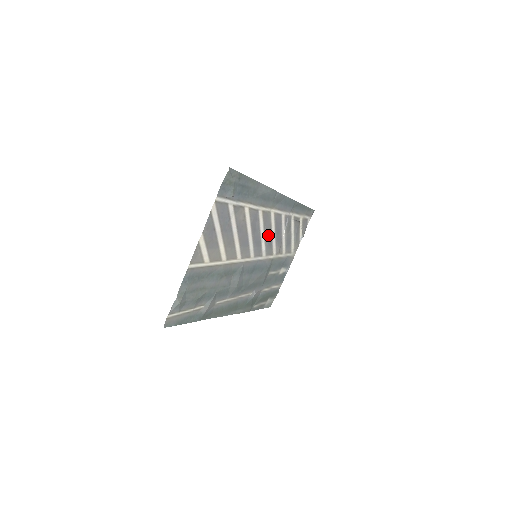
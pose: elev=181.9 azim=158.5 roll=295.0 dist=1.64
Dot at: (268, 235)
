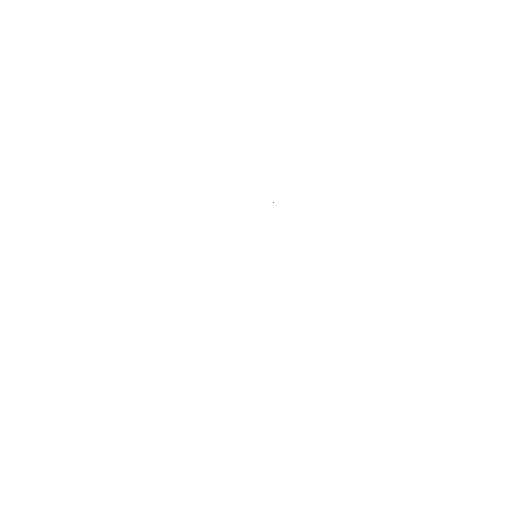
Dot at: occluded
